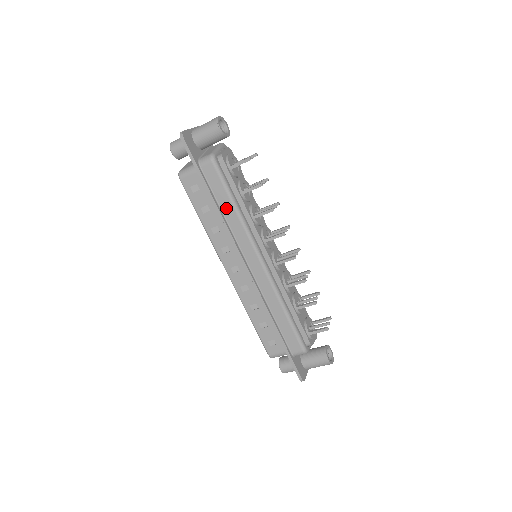
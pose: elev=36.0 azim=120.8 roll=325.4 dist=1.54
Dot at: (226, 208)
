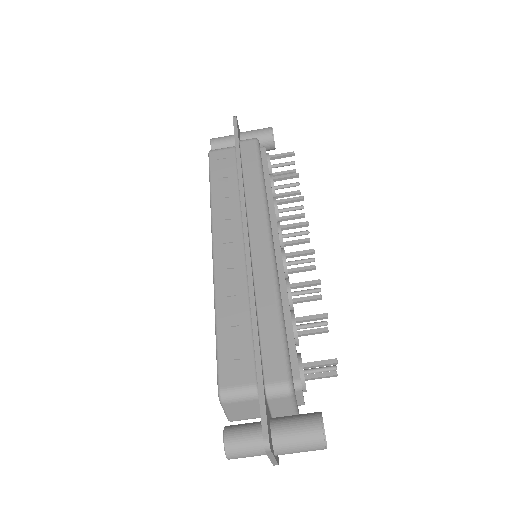
Dot at: (250, 178)
